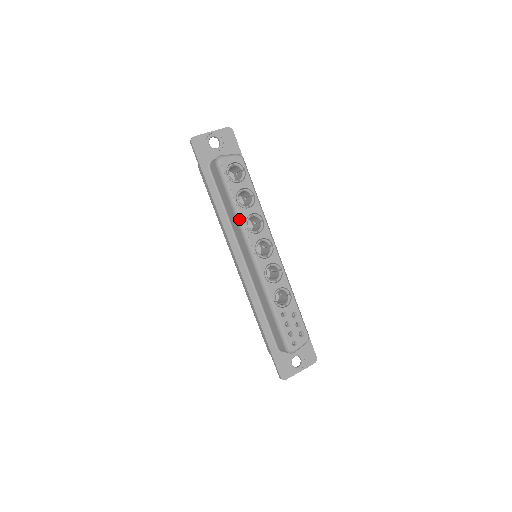
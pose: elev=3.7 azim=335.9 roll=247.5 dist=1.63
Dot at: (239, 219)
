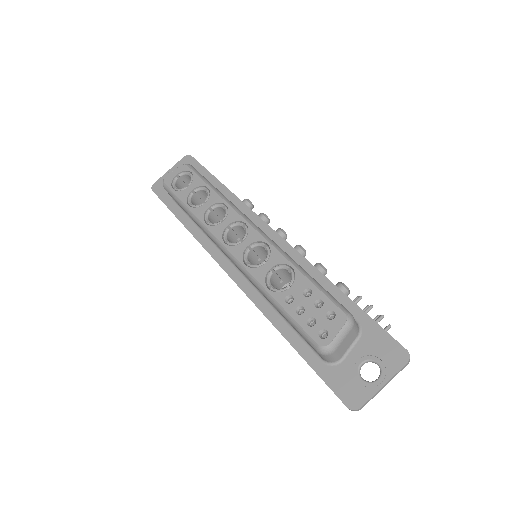
Dot at: (197, 221)
